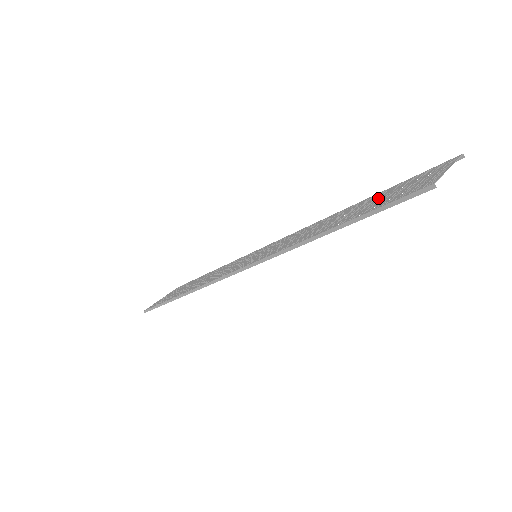
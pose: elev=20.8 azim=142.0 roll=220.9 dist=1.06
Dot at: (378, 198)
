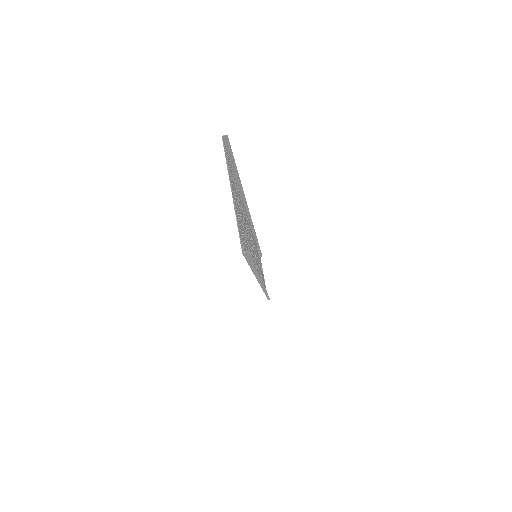
Dot at: (240, 211)
